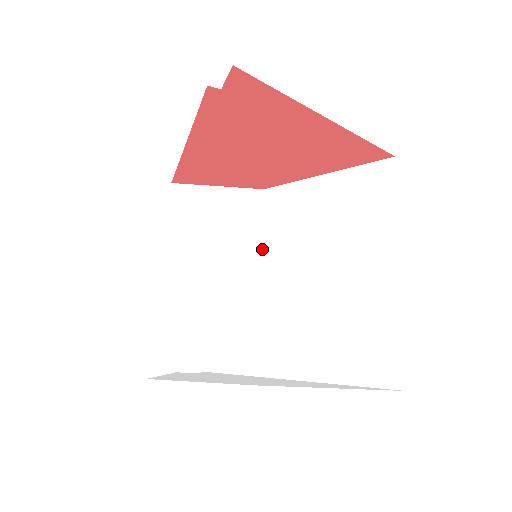
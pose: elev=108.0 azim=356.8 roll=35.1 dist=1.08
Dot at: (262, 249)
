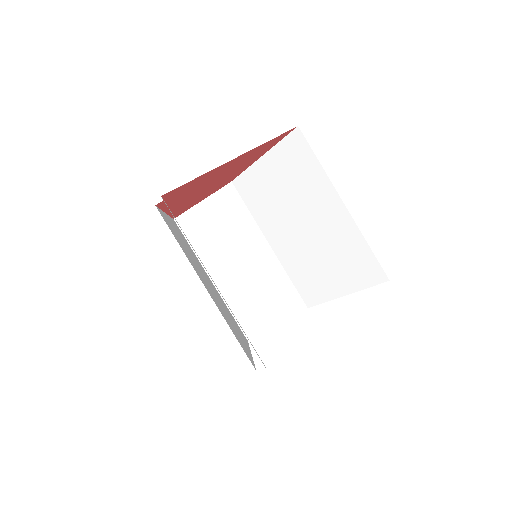
Dot at: (258, 224)
